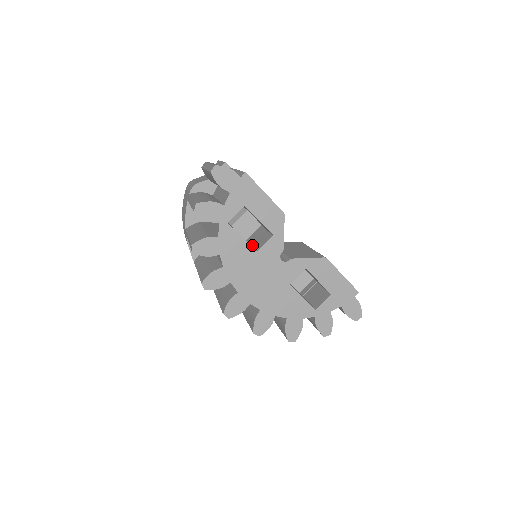
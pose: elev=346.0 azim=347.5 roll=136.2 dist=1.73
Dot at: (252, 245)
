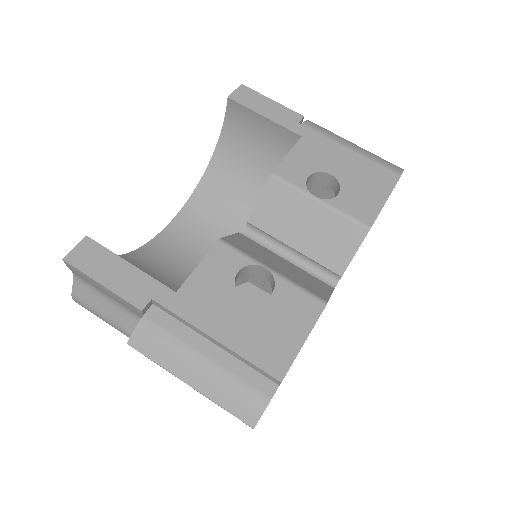
Dot at: occluded
